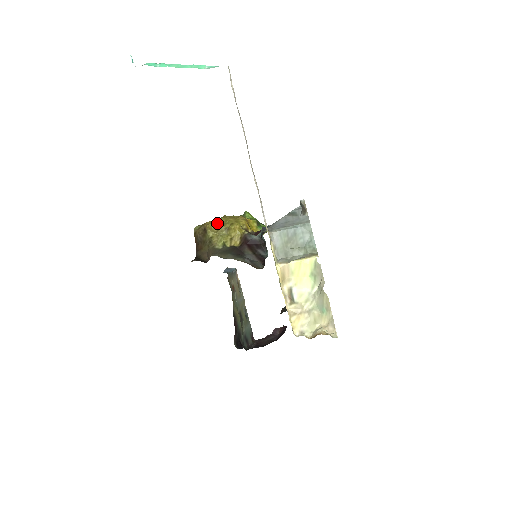
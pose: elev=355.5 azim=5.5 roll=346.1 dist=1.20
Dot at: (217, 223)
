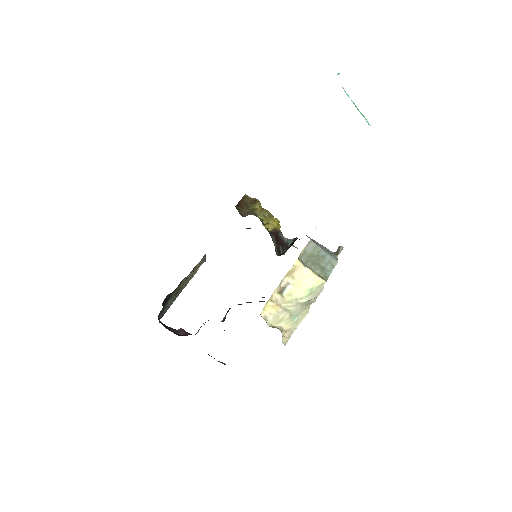
Dot at: occluded
